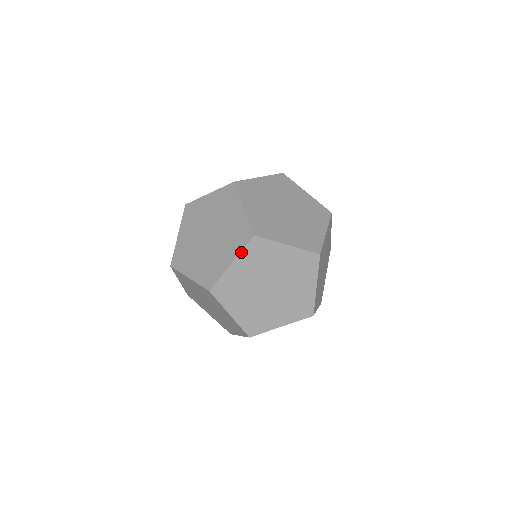
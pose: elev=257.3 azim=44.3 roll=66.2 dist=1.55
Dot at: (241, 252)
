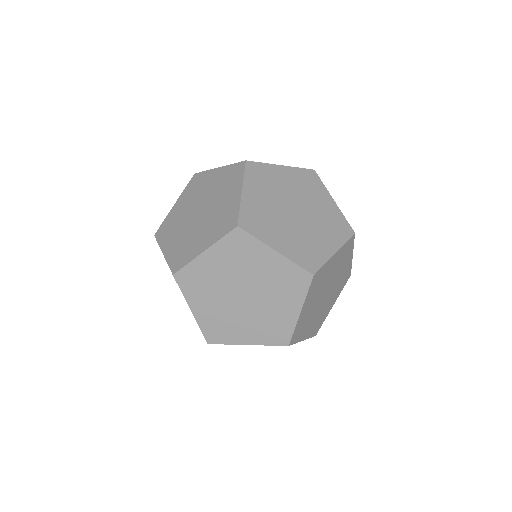
Dot at: (265, 345)
